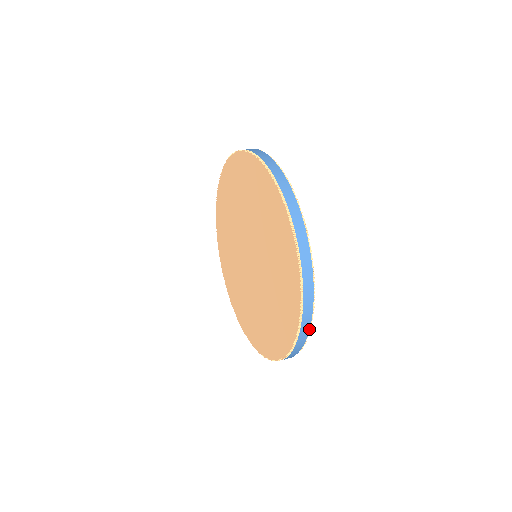
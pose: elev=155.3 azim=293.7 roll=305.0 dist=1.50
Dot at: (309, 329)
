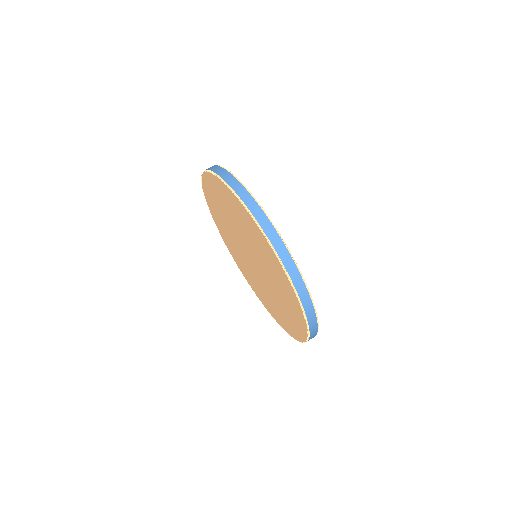
Dot at: occluded
